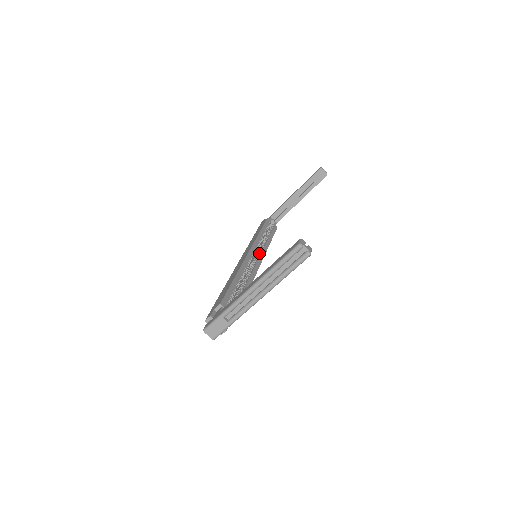
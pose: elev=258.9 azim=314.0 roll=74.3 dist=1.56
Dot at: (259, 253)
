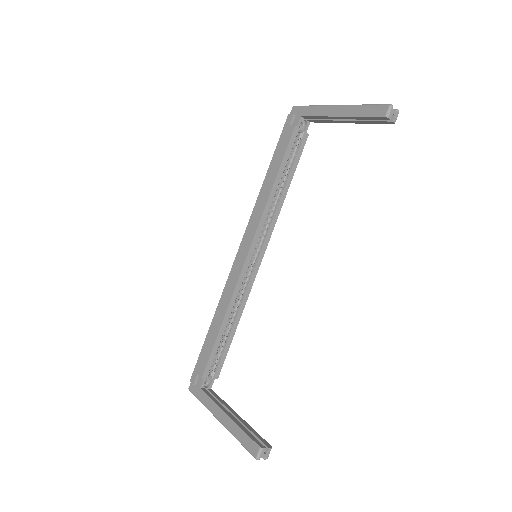
Dot at: (263, 240)
